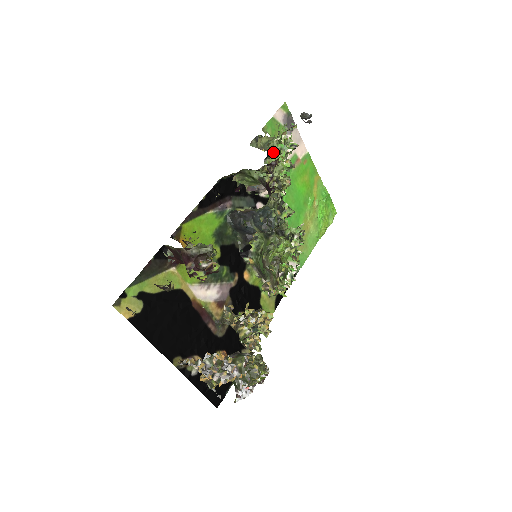
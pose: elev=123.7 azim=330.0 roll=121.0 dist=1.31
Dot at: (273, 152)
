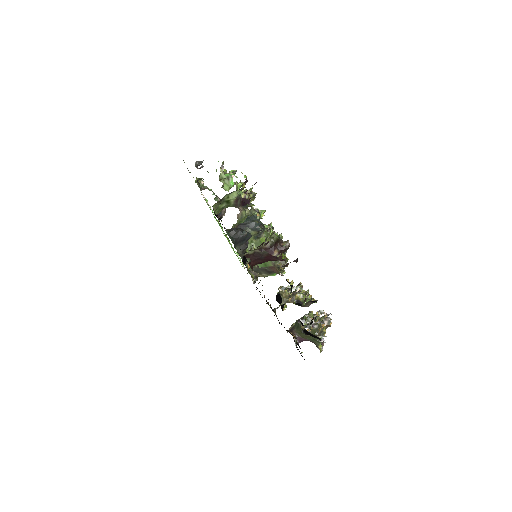
Dot at: (223, 182)
